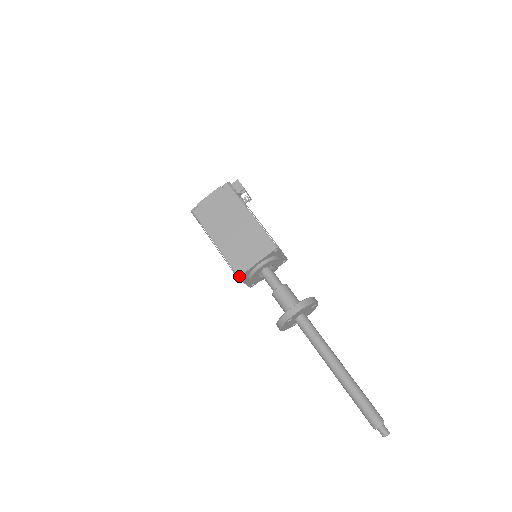
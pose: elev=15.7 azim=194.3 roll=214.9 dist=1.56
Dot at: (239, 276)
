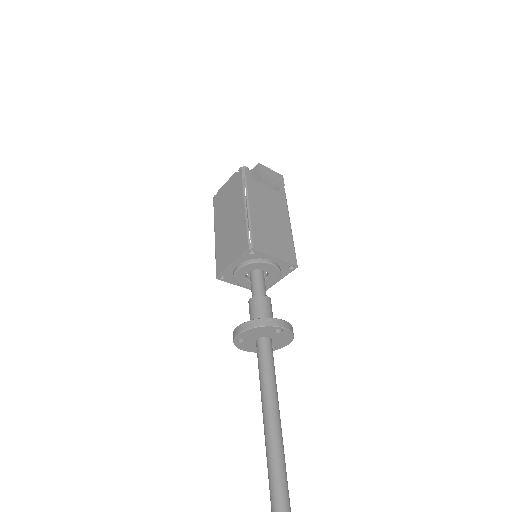
Dot at: (216, 276)
